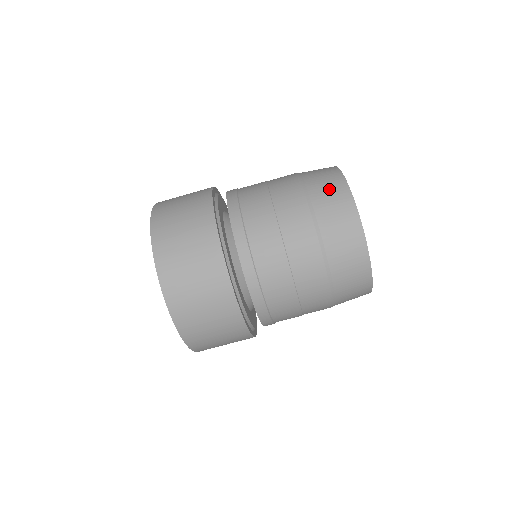
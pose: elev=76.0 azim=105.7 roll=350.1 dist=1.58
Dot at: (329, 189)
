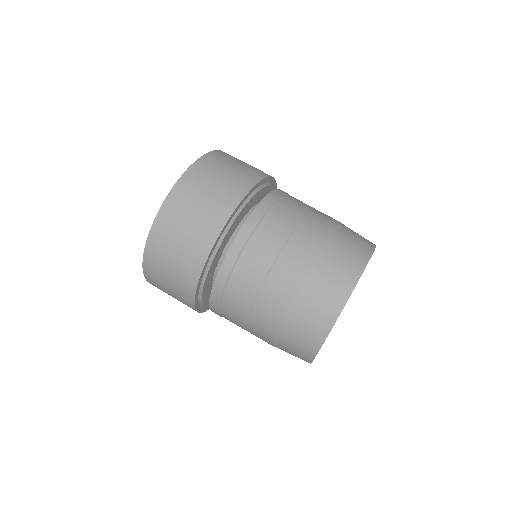
Dot at: occluded
